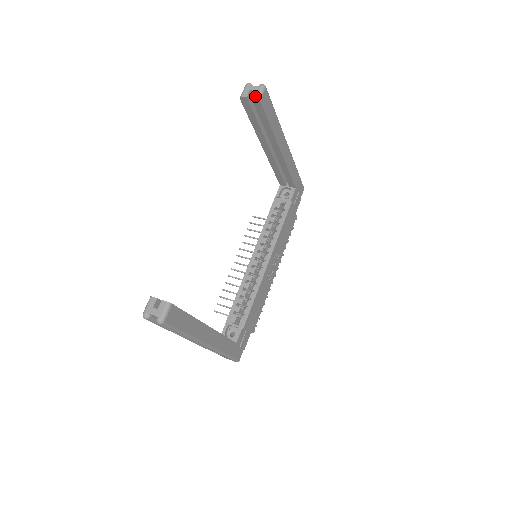
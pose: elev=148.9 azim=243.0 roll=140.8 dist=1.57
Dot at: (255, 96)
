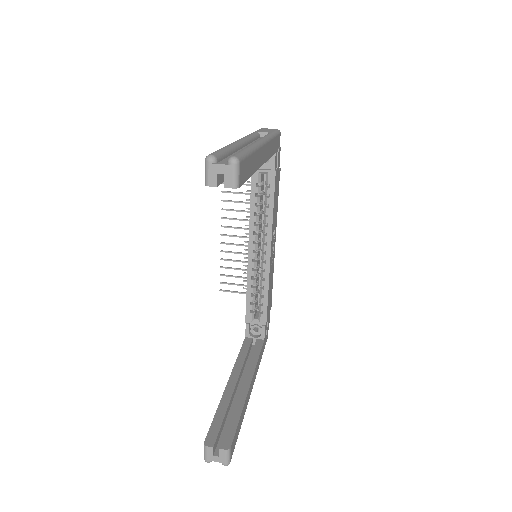
Dot at: (230, 185)
